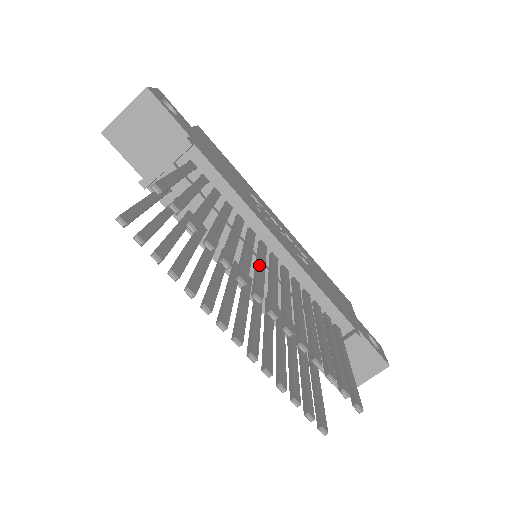
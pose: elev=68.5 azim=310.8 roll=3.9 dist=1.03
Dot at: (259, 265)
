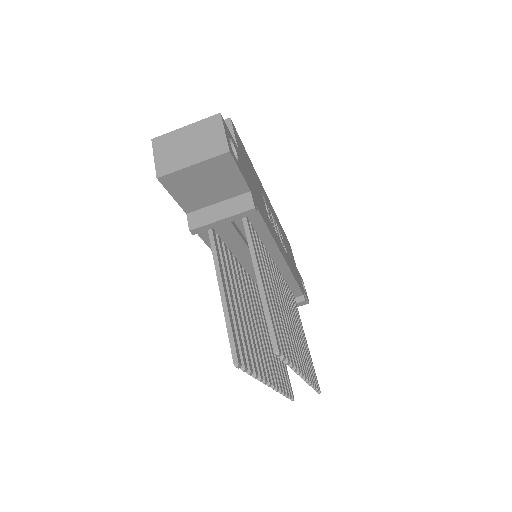
Dot at: (288, 318)
